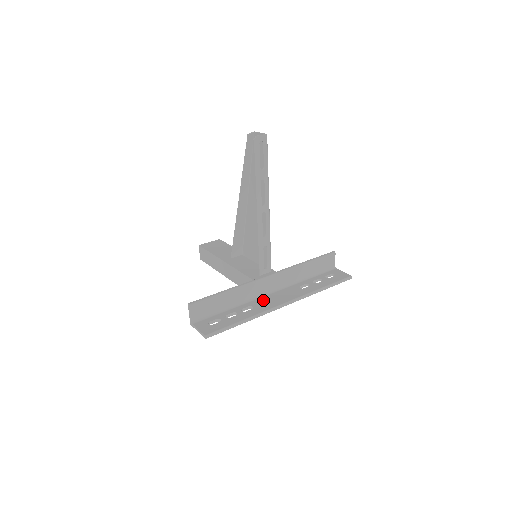
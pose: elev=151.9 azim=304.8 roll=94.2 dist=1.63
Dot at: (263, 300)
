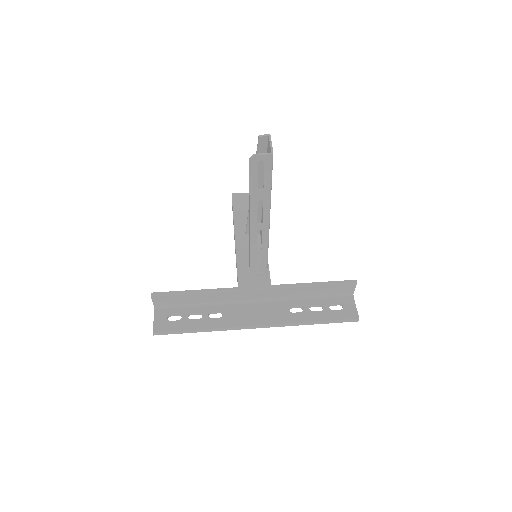
Dot at: (239, 309)
